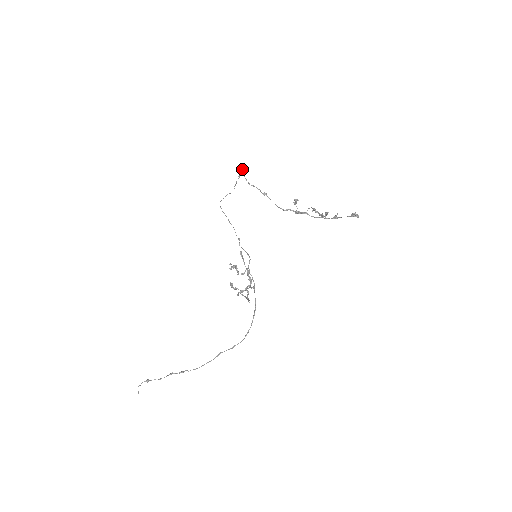
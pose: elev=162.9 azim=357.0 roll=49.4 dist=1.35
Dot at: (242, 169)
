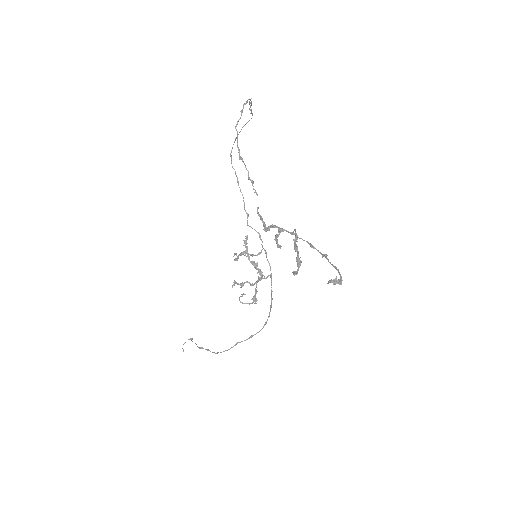
Dot at: (243, 105)
